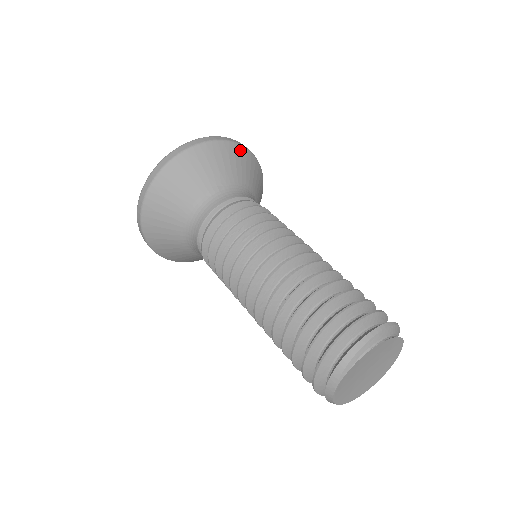
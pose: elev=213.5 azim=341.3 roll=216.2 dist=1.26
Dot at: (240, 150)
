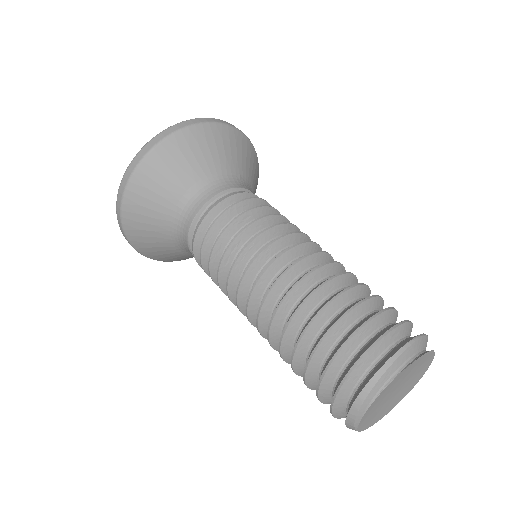
Dot at: (192, 134)
